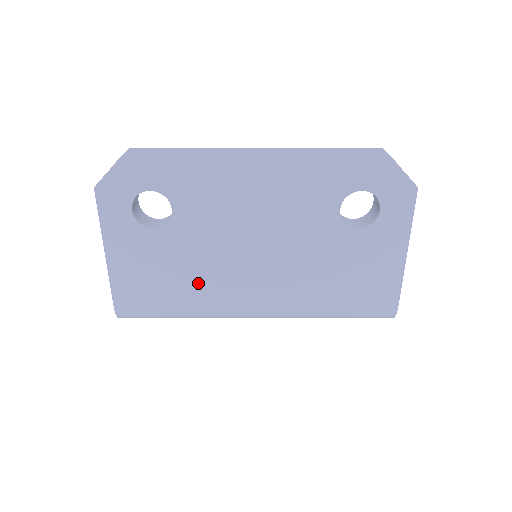
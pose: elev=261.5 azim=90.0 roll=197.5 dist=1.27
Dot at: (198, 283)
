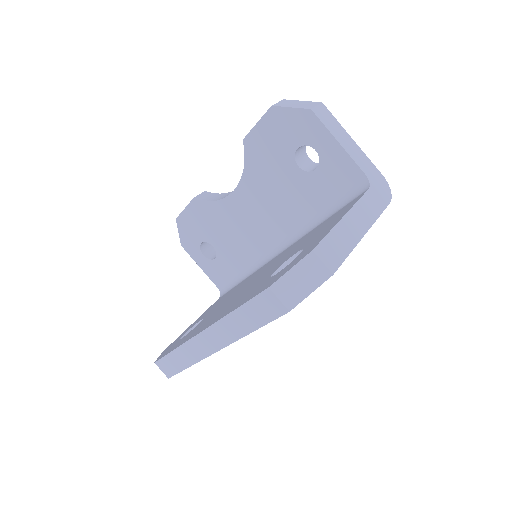
Dot at: occluded
